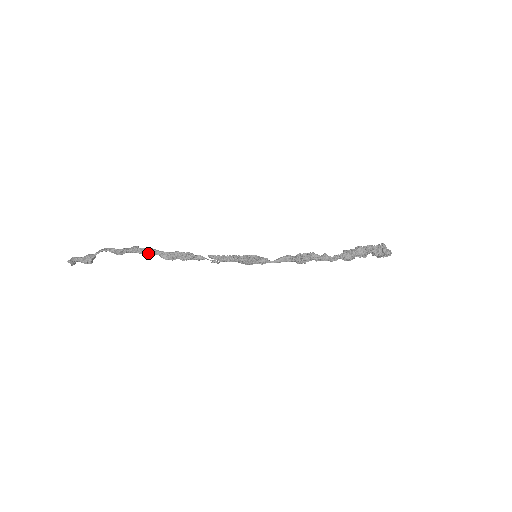
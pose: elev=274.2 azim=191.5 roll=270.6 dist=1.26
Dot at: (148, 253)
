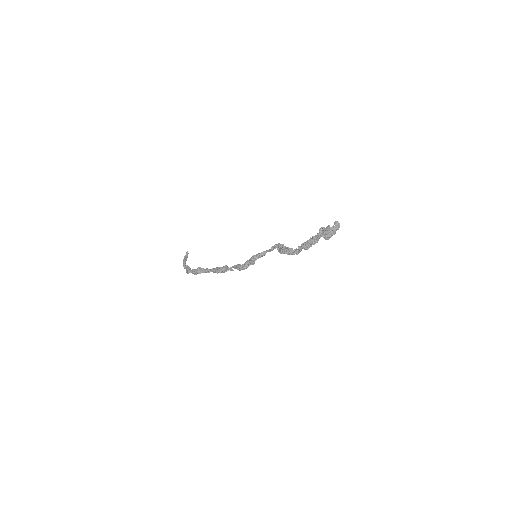
Dot at: (206, 272)
